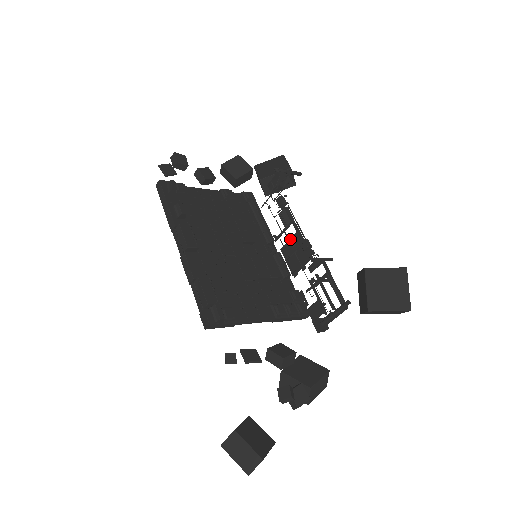
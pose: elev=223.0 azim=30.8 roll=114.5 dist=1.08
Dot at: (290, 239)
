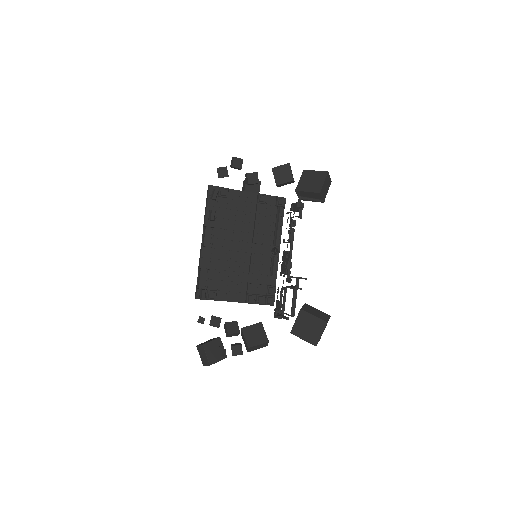
Dot at: (287, 251)
